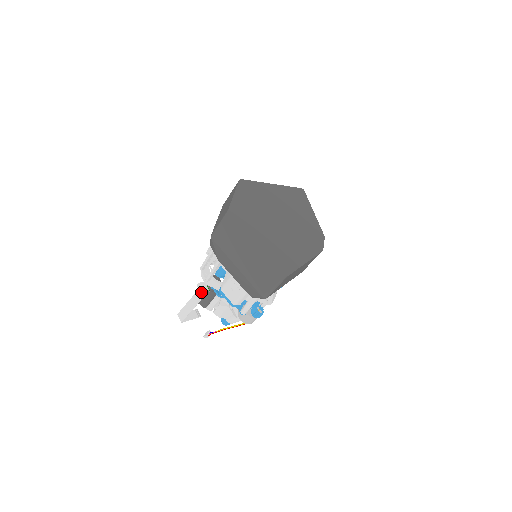
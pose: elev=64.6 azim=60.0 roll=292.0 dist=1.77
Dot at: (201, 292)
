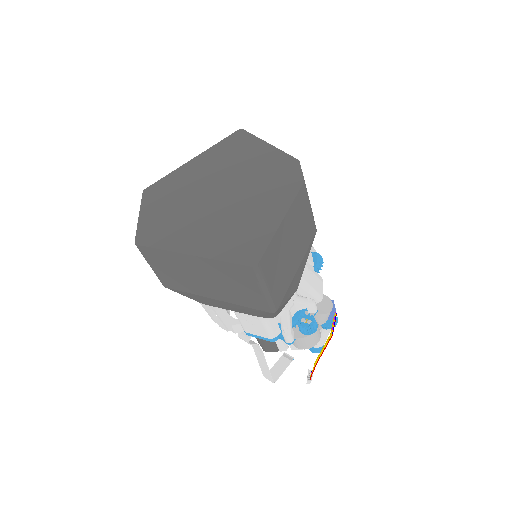
Dot at: occluded
